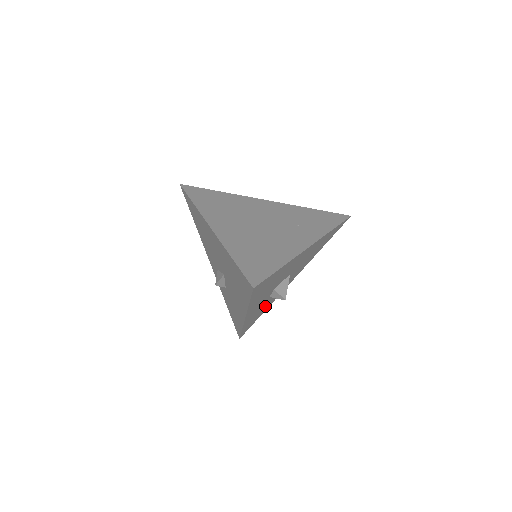
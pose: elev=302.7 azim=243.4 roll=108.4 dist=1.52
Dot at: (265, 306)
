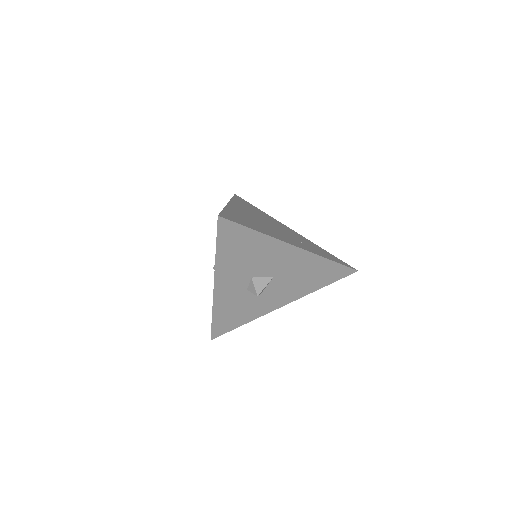
Dot at: (243, 309)
